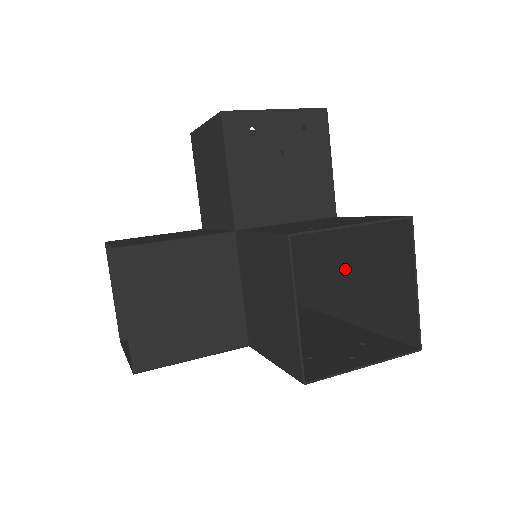
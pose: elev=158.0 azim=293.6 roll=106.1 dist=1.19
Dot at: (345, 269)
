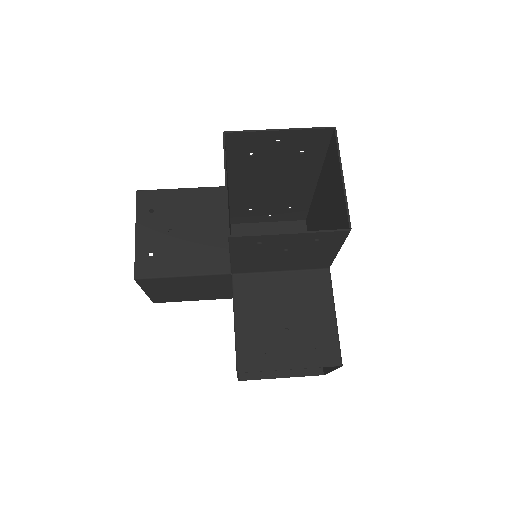
Dot at: occluded
